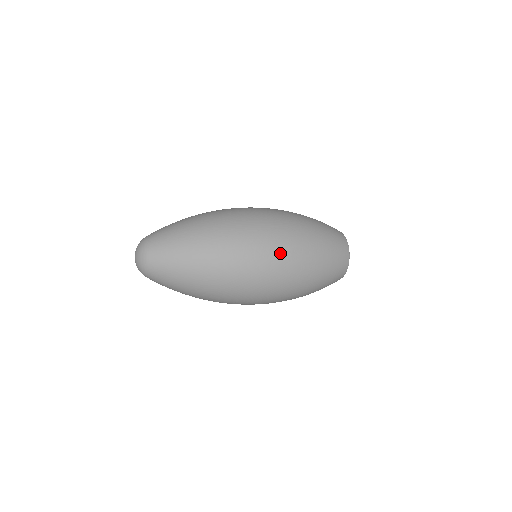
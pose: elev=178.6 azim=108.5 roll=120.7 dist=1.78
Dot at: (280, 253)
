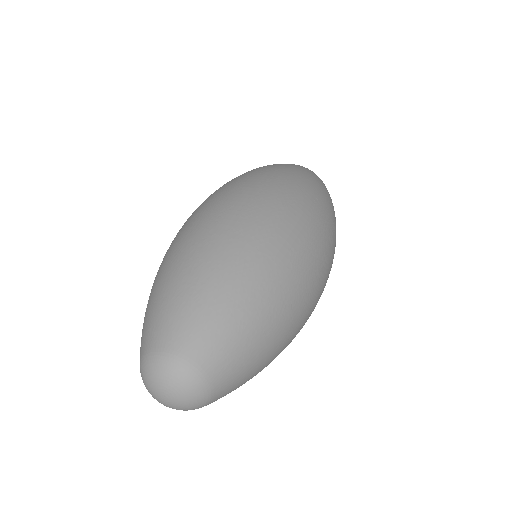
Dot at: (330, 244)
